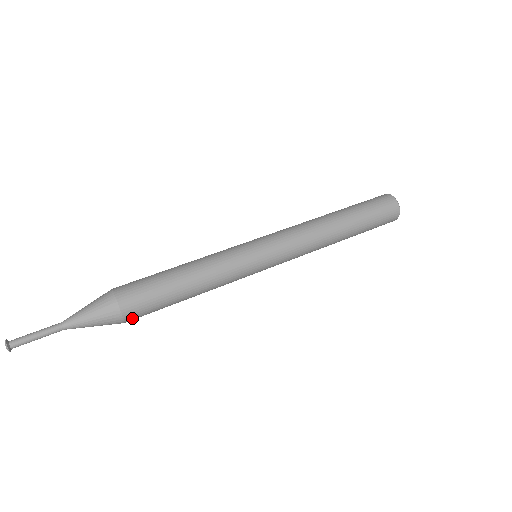
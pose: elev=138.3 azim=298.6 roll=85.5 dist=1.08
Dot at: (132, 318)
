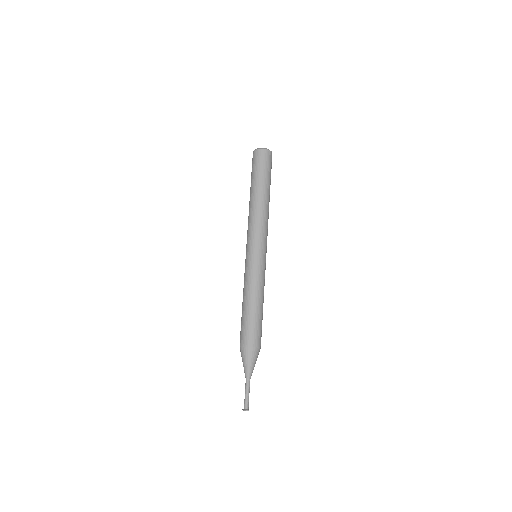
Dot at: occluded
